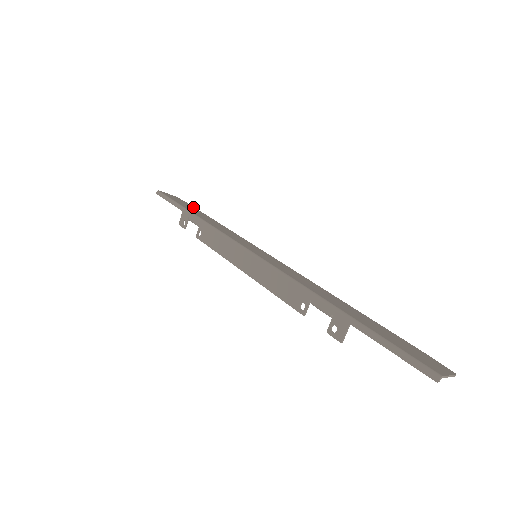
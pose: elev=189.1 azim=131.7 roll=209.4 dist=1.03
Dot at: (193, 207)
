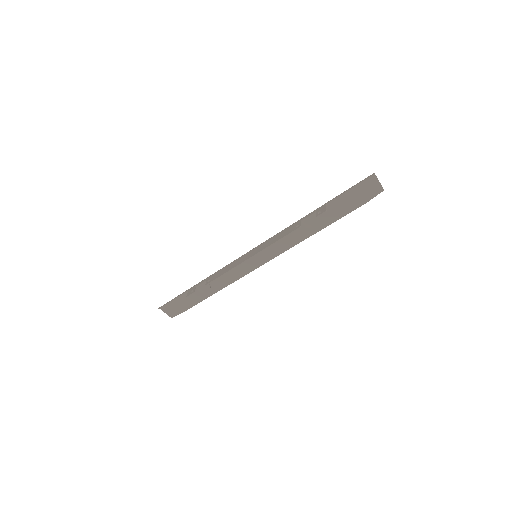
Dot at: (190, 305)
